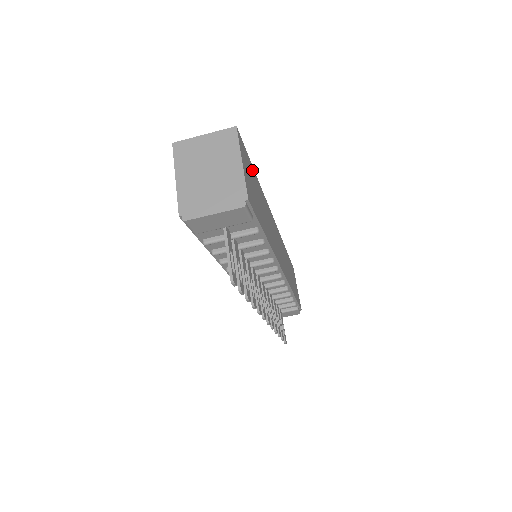
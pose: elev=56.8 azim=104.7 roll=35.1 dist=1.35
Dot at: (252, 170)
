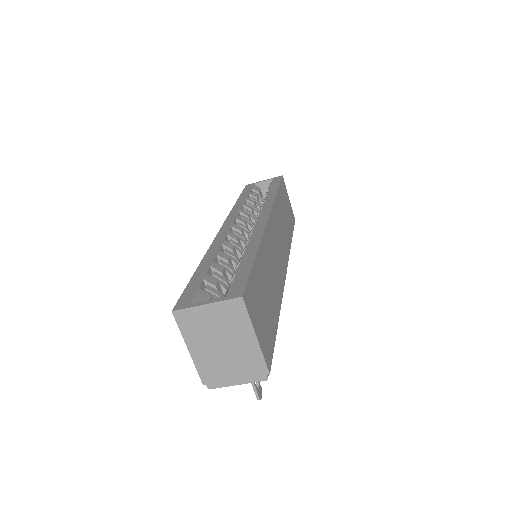
Dot at: (256, 274)
